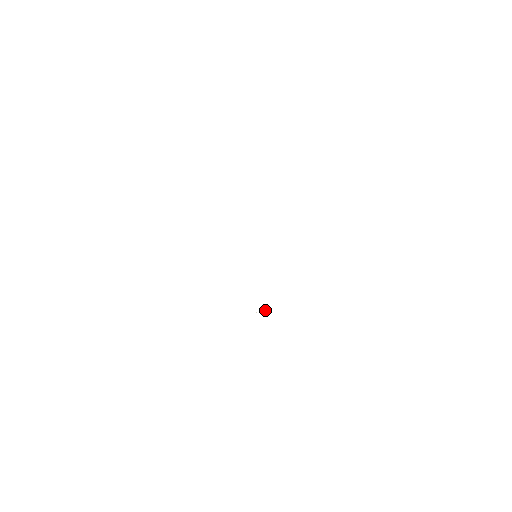
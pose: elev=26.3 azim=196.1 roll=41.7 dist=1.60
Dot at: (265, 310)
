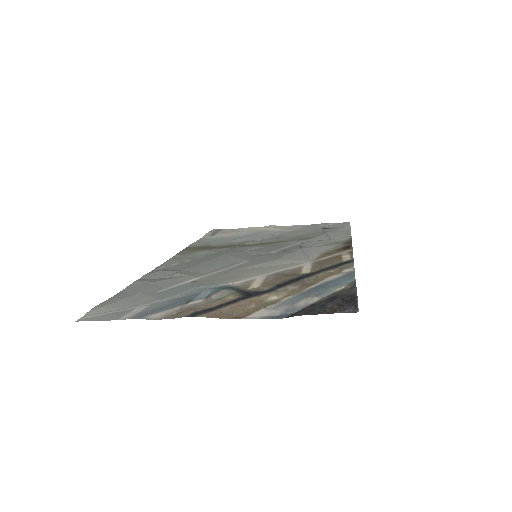
Dot at: (251, 228)
